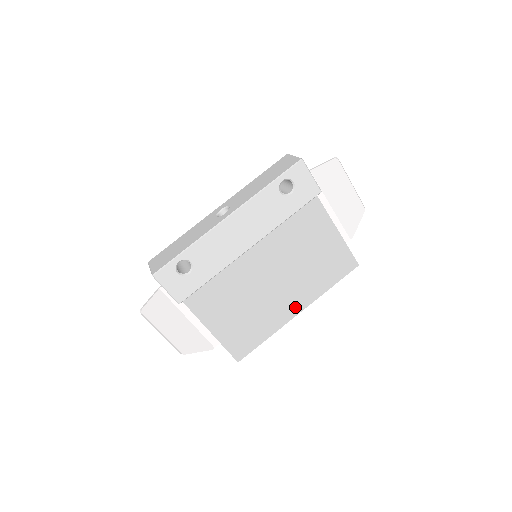
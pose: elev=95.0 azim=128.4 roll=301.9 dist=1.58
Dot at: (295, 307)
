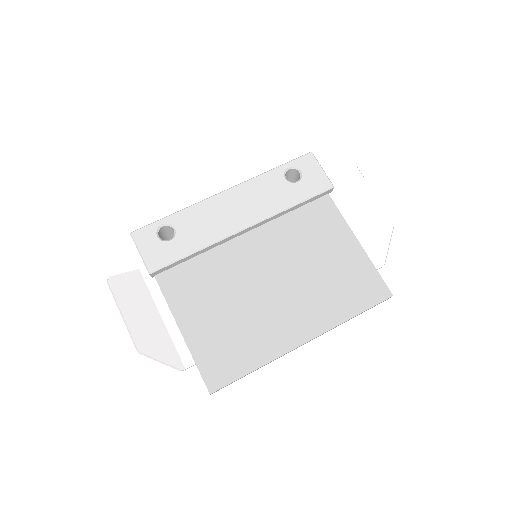
Dot at: (300, 332)
